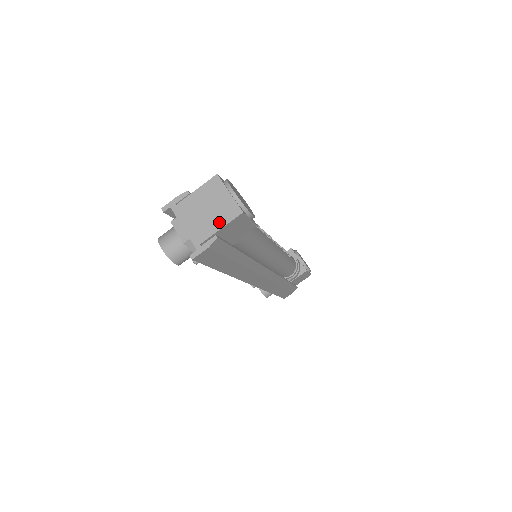
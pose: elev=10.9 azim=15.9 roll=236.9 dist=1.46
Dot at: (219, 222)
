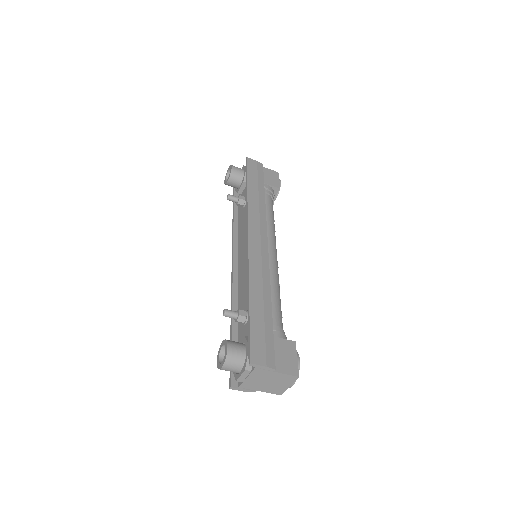
Dot at: (265, 390)
